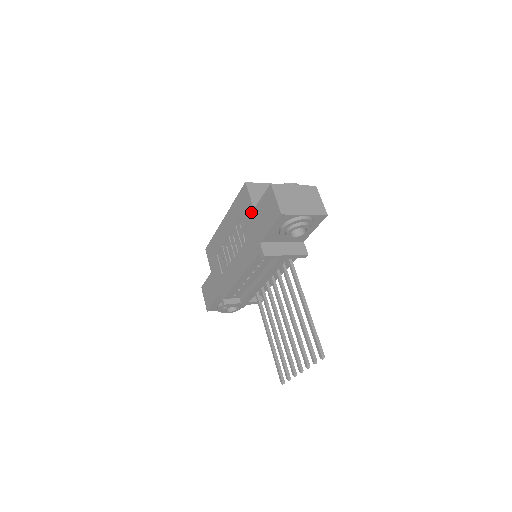
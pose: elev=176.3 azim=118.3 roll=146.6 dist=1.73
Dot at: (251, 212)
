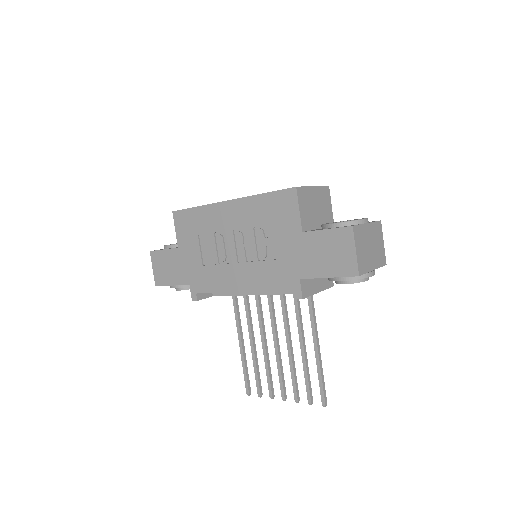
Dot at: (295, 233)
